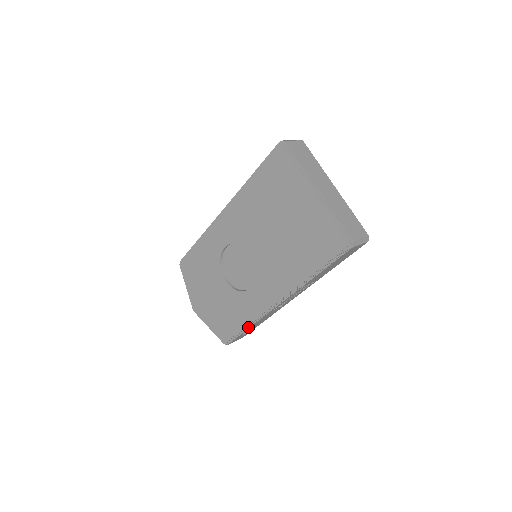
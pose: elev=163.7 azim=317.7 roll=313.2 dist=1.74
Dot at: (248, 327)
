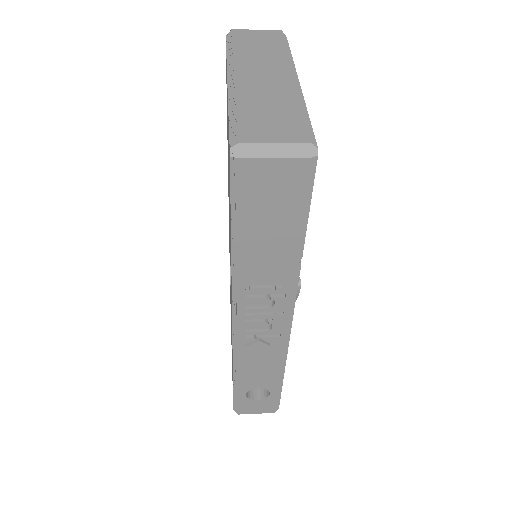
Dot at: (236, 379)
